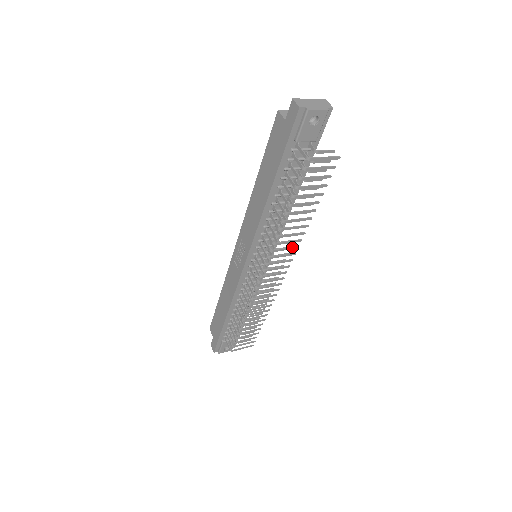
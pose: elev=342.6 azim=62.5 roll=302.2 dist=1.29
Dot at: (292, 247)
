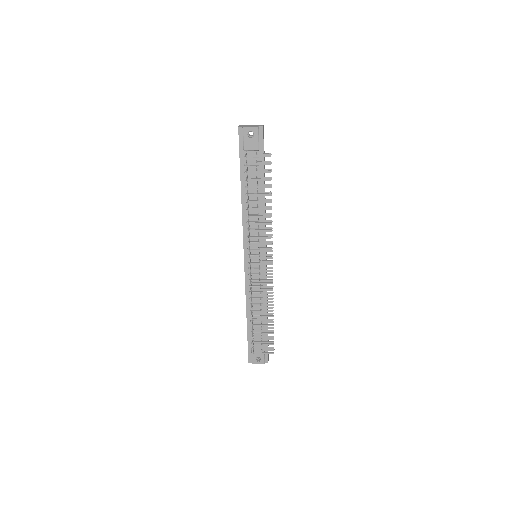
Dot at: (266, 236)
